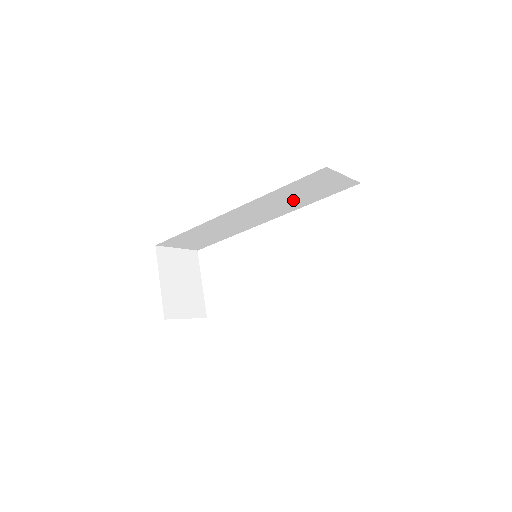
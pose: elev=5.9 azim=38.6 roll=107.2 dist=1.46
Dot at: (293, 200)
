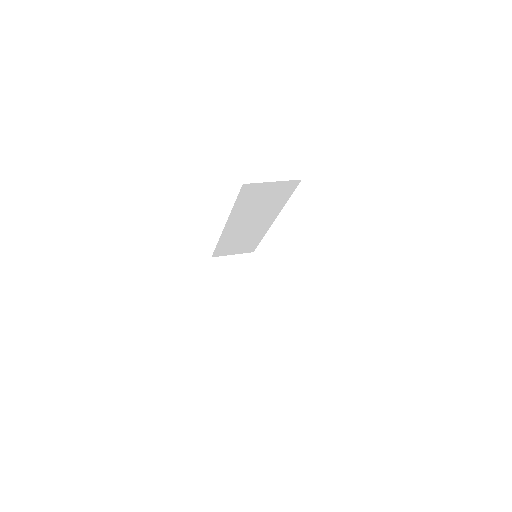
Dot at: (264, 206)
